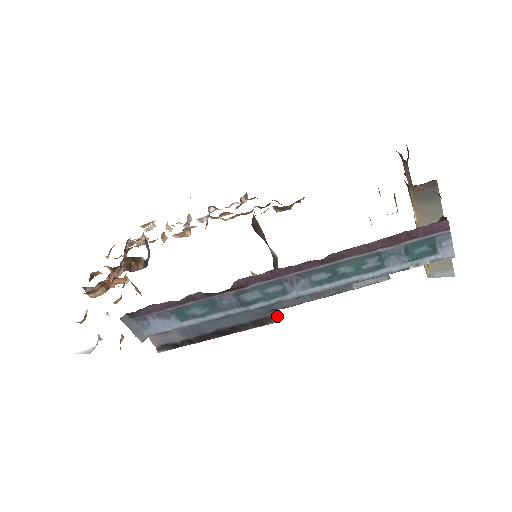
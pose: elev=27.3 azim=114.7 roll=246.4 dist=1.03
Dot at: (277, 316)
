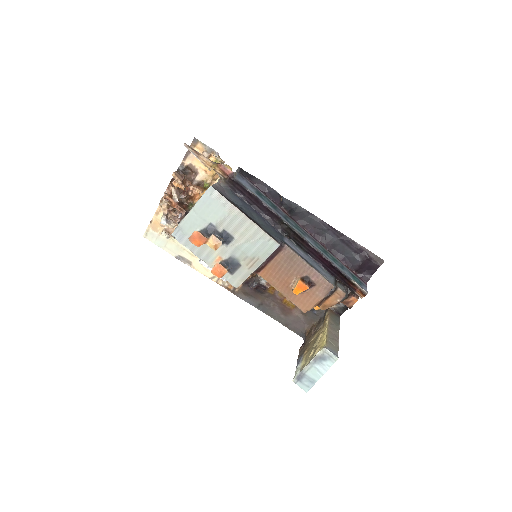
Dot at: occluded
